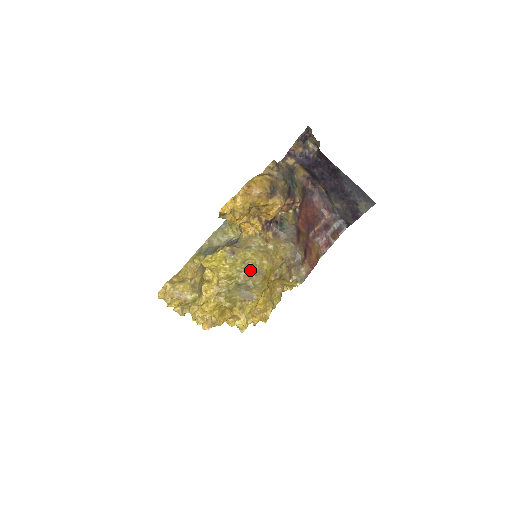
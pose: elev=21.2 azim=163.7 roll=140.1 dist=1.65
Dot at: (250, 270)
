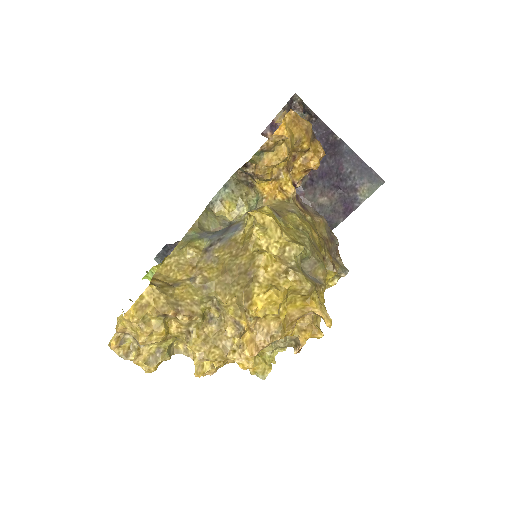
Dot at: (309, 239)
